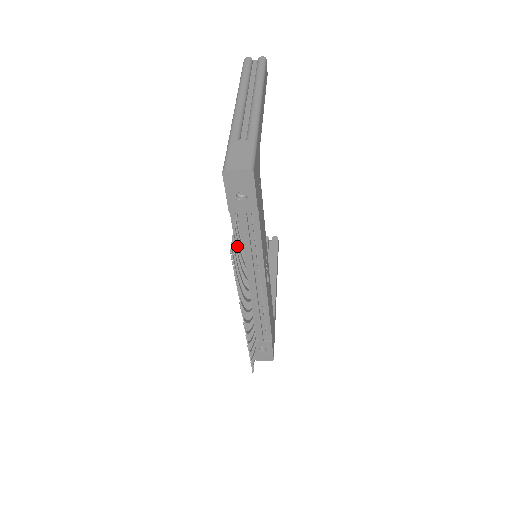
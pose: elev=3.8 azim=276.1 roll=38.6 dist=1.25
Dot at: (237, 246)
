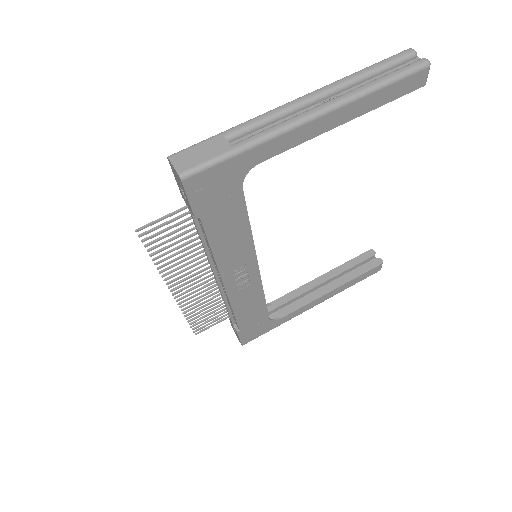
Dot at: (175, 231)
